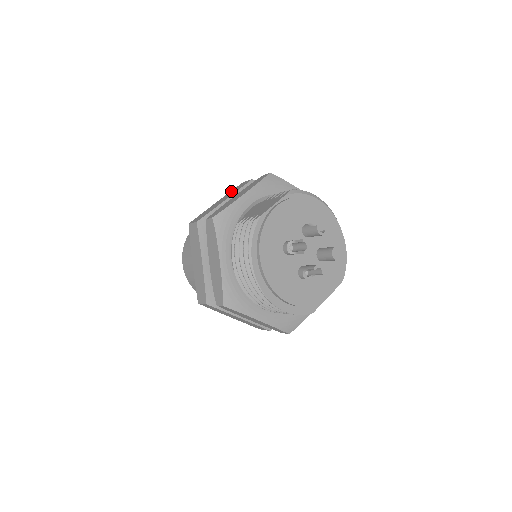
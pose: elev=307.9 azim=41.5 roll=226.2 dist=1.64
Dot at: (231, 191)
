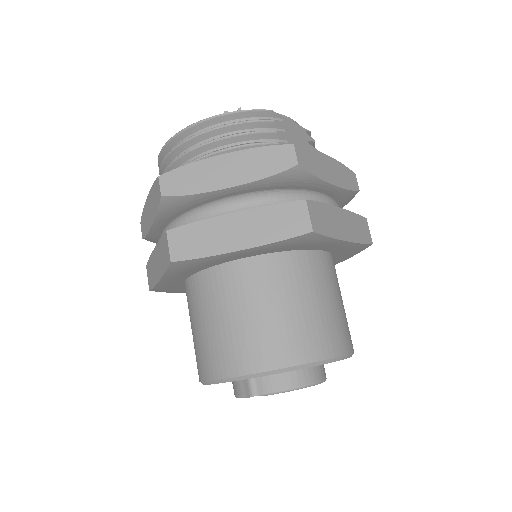
Dot at: occluded
